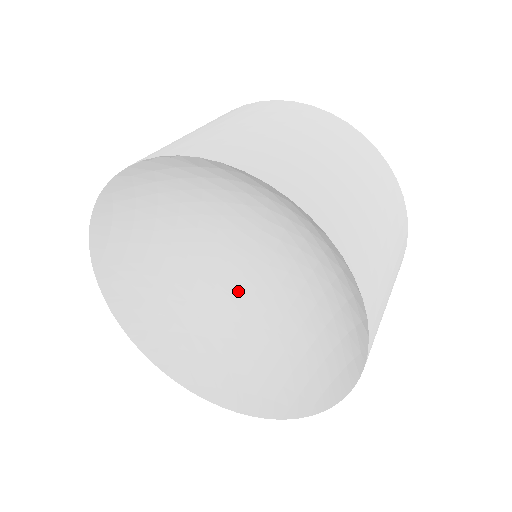
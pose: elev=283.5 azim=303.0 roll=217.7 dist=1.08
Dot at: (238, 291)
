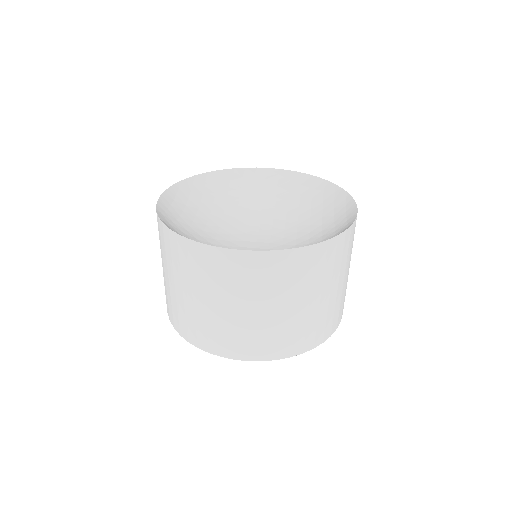
Dot at: occluded
